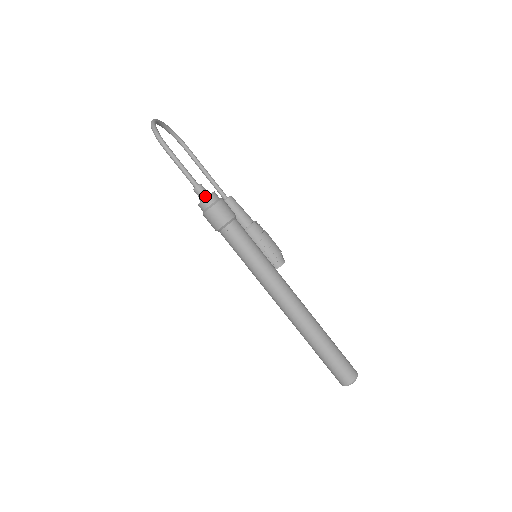
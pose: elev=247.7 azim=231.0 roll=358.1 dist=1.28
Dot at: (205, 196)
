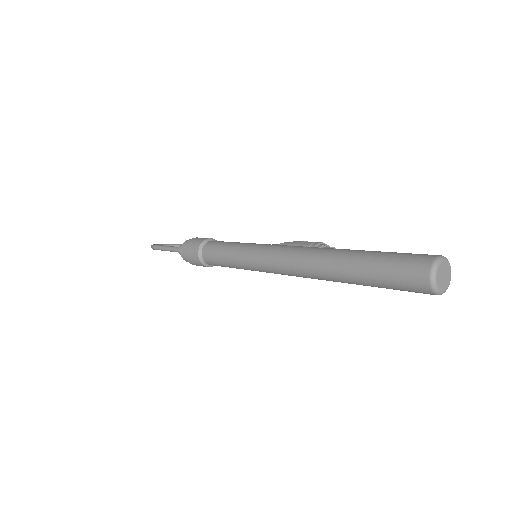
Dot at: occluded
